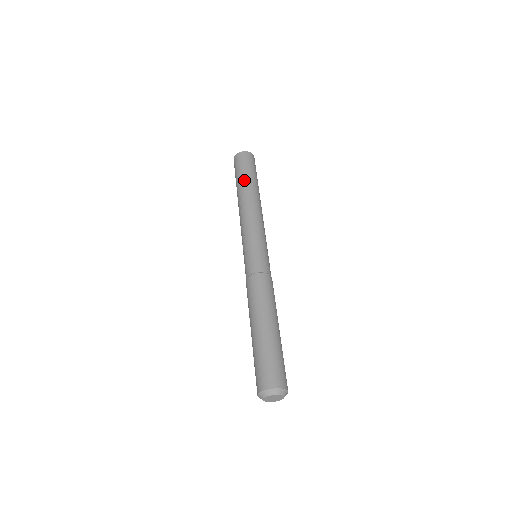
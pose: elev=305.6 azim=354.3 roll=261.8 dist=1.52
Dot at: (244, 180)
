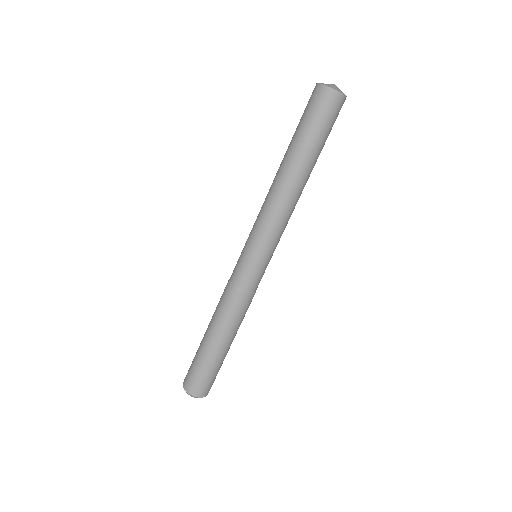
Dot at: (294, 144)
